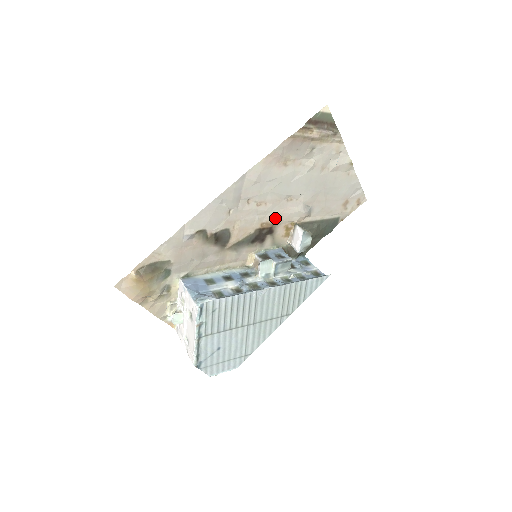
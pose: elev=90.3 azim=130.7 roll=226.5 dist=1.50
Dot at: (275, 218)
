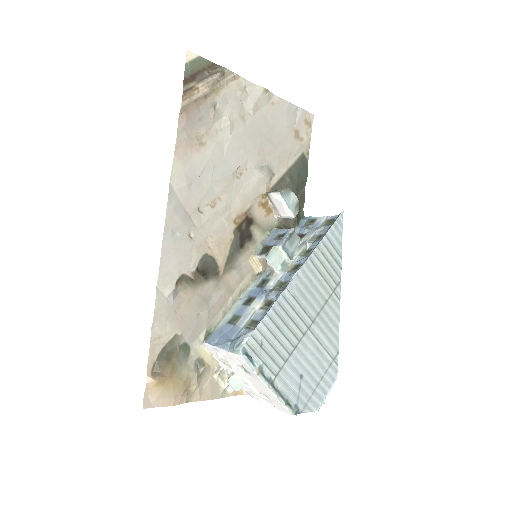
Dot at: (242, 205)
